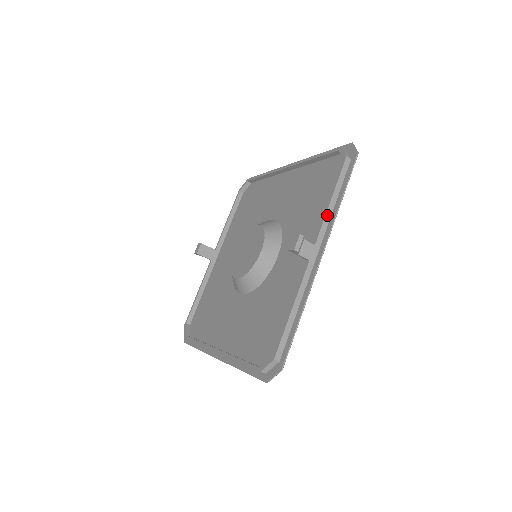
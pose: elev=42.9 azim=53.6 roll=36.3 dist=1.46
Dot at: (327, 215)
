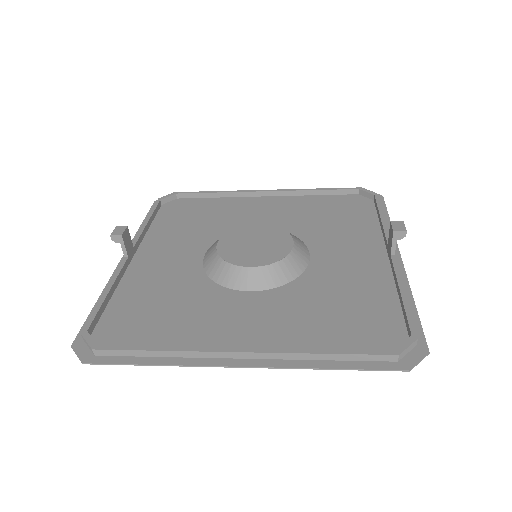
Dot at: (386, 227)
